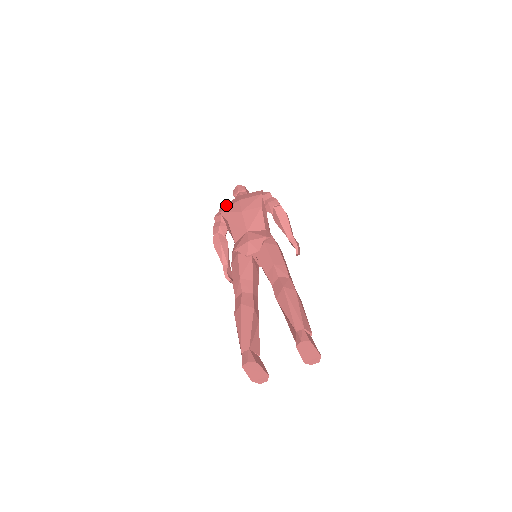
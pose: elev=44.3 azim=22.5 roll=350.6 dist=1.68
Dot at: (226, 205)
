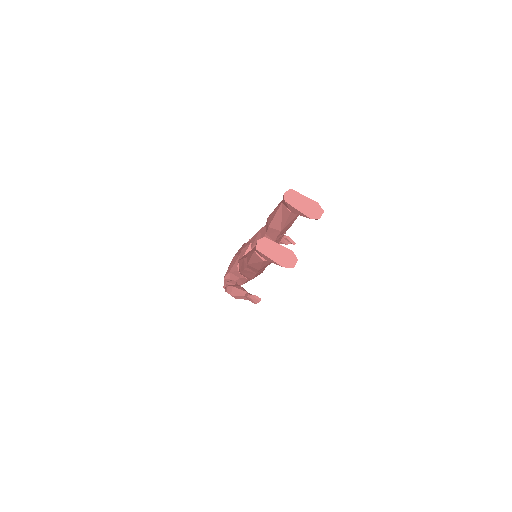
Dot at: occluded
